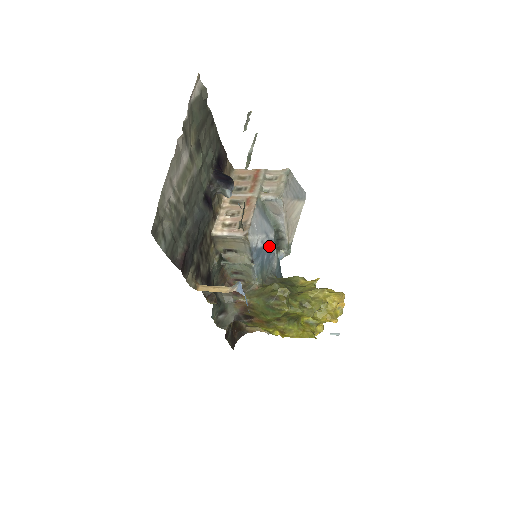
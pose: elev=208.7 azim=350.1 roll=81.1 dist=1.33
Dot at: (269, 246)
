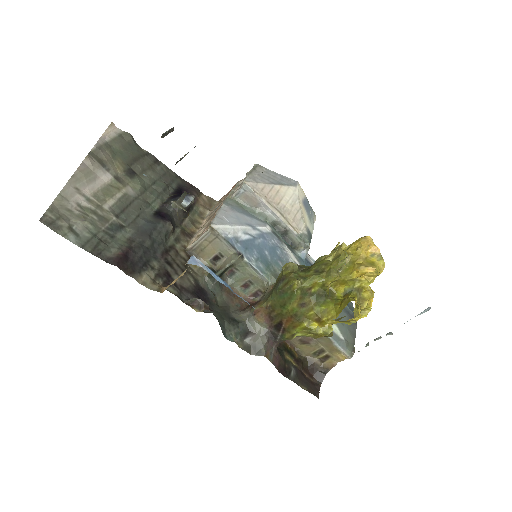
Dot at: (267, 240)
